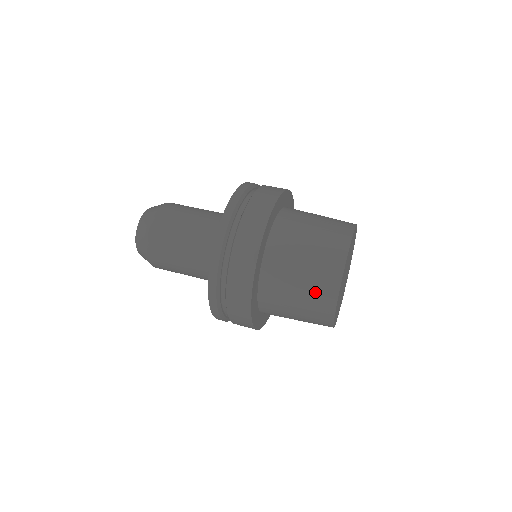
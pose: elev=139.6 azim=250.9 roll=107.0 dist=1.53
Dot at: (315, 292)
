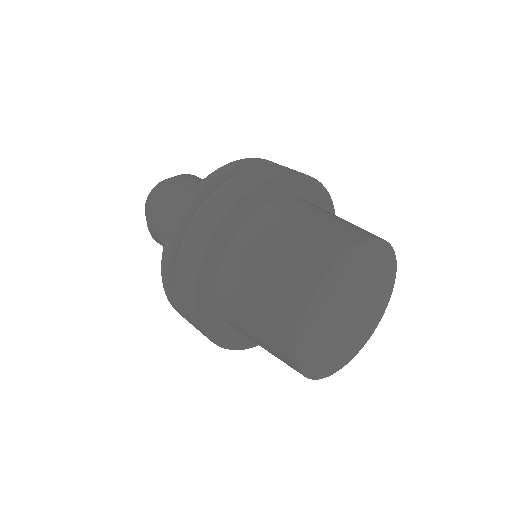
Dot at: (271, 337)
